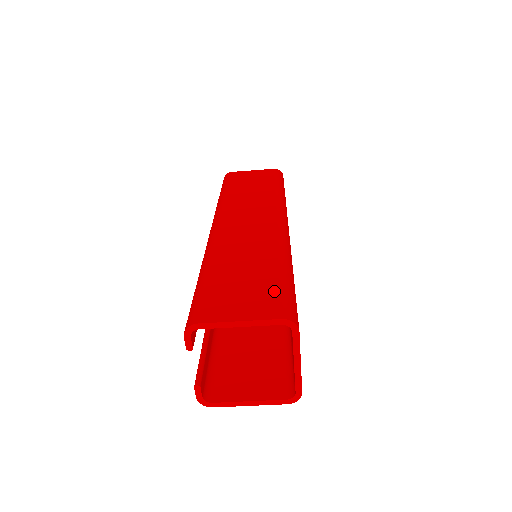
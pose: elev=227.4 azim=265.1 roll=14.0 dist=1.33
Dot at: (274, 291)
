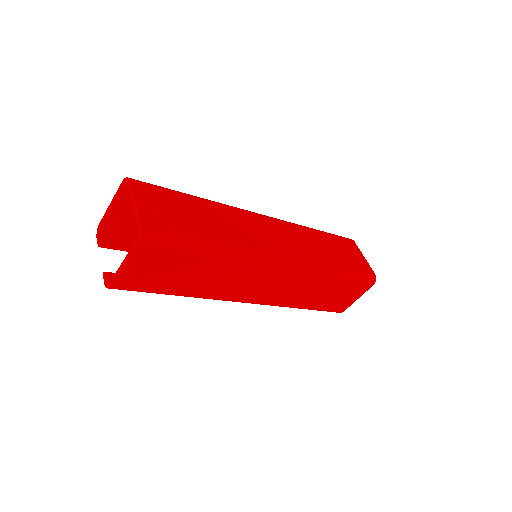
Dot at: occluded
